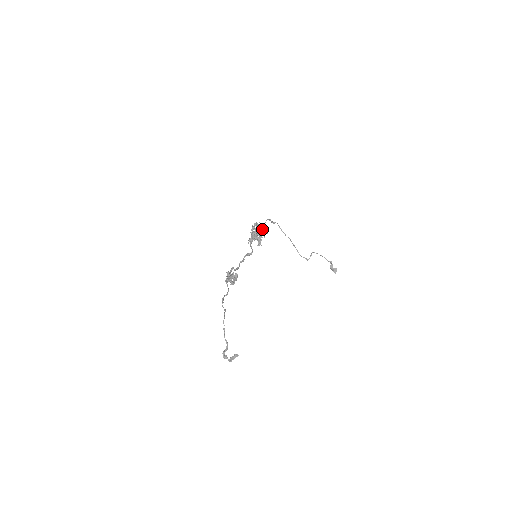
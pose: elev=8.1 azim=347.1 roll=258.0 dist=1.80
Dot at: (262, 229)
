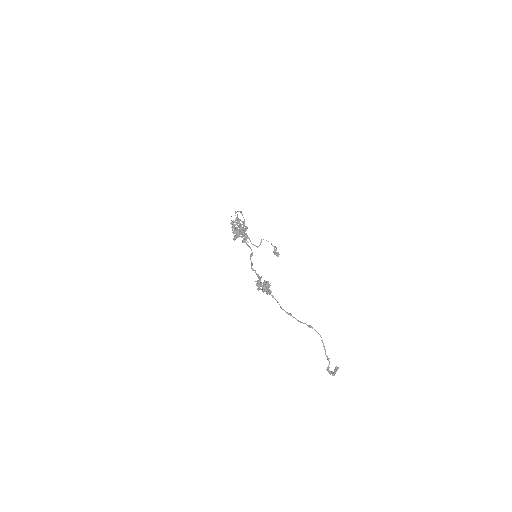
Dot at: occluded
